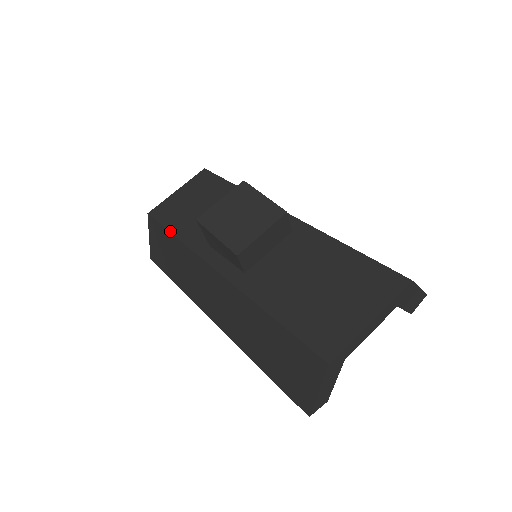
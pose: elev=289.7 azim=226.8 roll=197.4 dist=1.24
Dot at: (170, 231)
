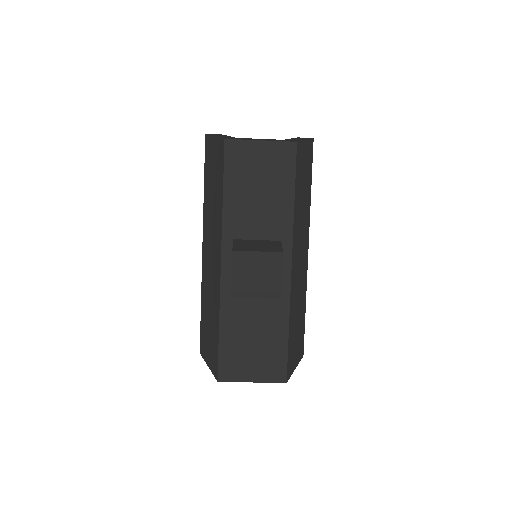
Dot at: (224, 187)
